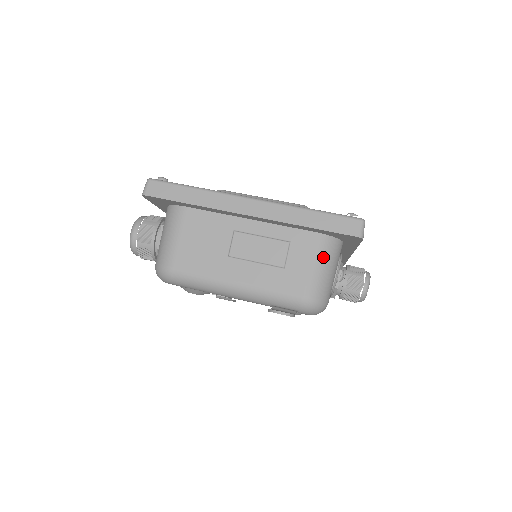
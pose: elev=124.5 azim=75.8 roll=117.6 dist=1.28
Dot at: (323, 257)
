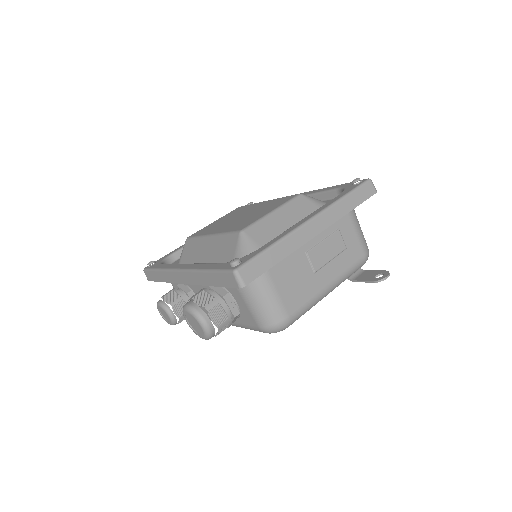
Dot at: (357, 221)
